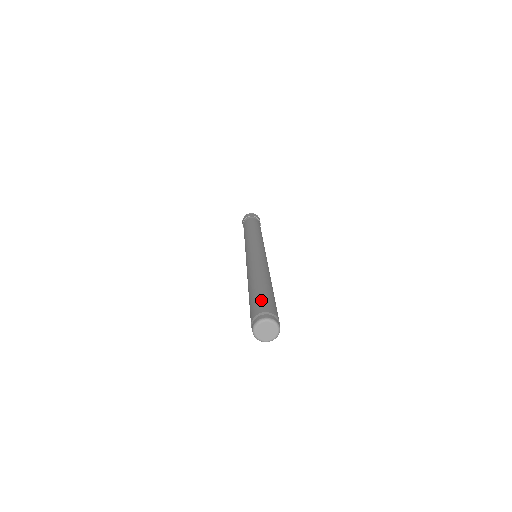
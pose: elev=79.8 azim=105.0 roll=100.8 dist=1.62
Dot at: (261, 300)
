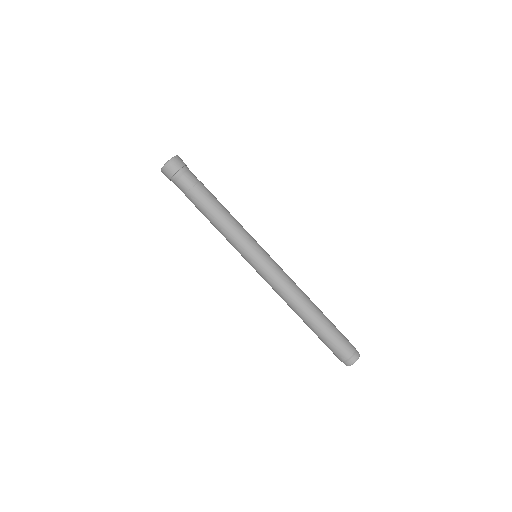
Dot at: (333, 348)
